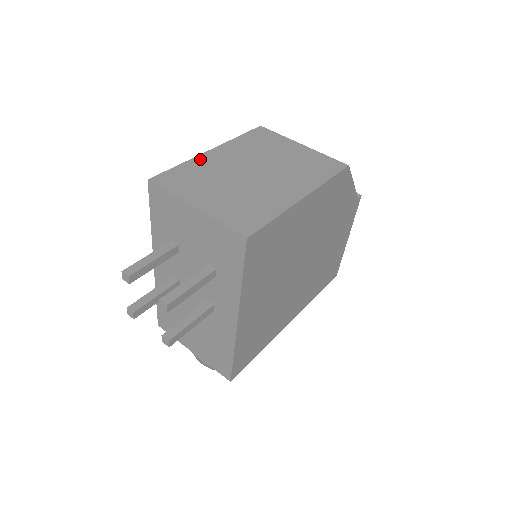
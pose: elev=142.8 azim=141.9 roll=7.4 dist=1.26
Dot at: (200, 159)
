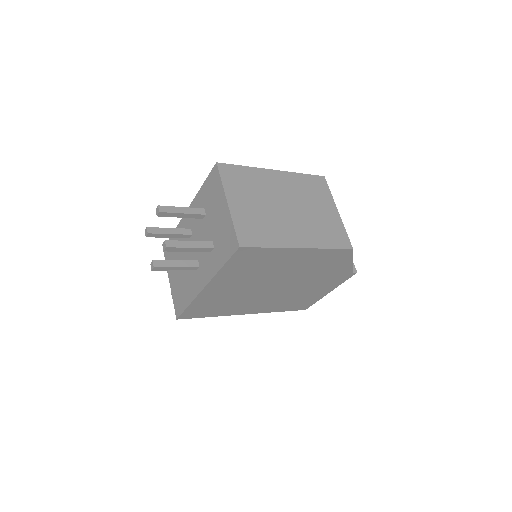
Dot at: (261, 172)
